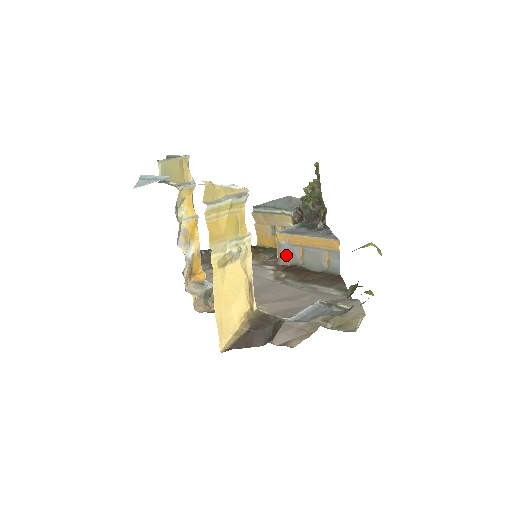
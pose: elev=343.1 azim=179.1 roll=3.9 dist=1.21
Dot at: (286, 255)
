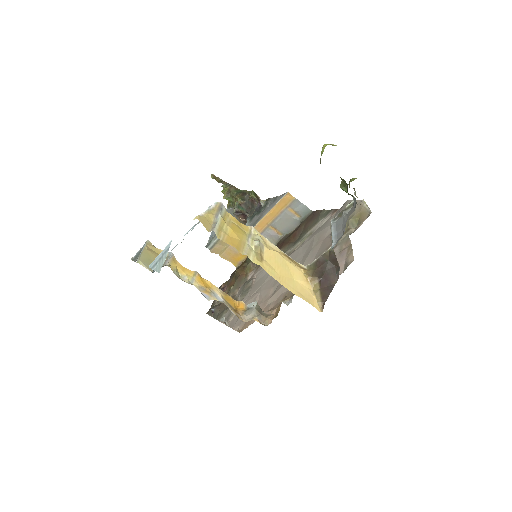
Dot at: occluded
